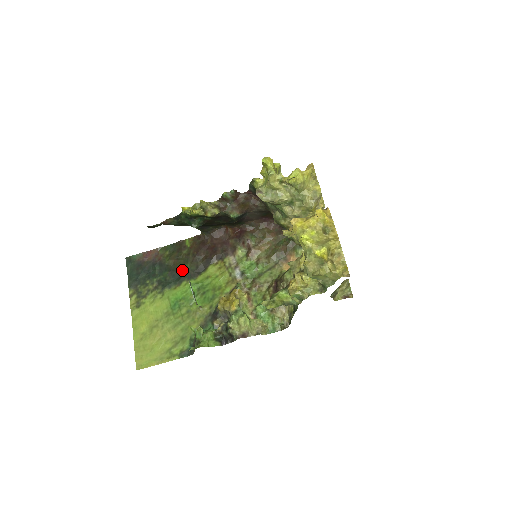
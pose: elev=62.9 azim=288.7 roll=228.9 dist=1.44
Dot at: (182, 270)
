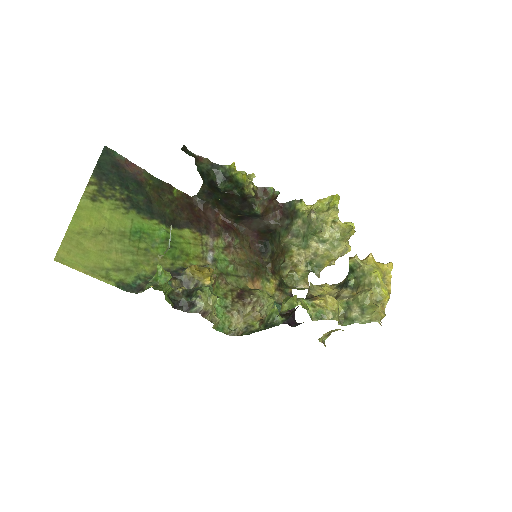
Dot at: (160, 209)
